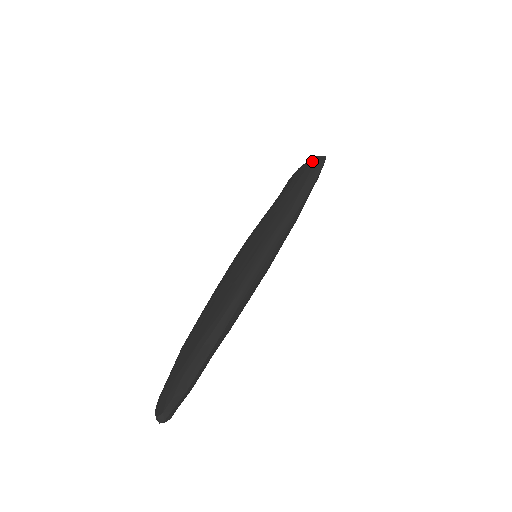
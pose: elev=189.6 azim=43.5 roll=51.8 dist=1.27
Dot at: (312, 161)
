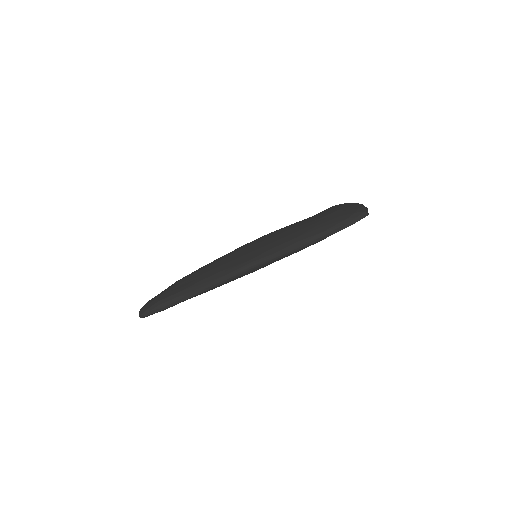
Dot at: (355, 211)
